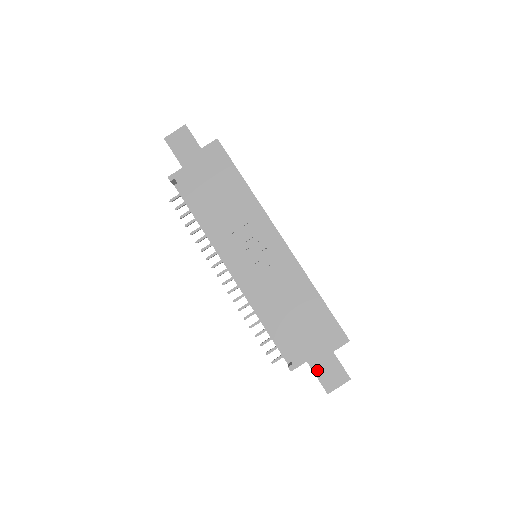
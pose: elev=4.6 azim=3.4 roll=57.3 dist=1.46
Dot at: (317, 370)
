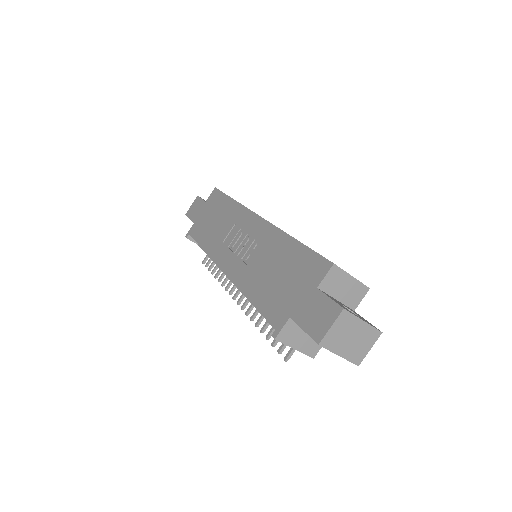
Dot at: (302, 320)
